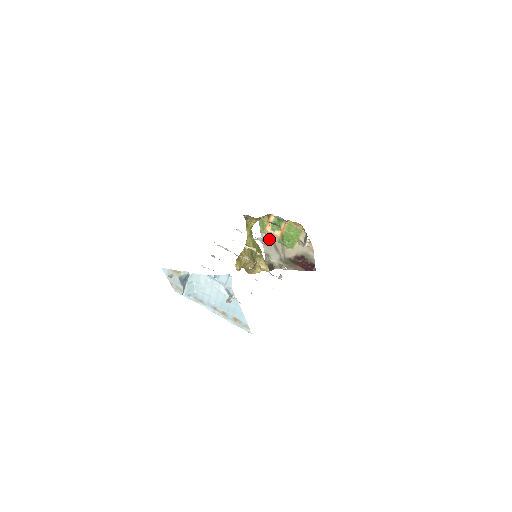
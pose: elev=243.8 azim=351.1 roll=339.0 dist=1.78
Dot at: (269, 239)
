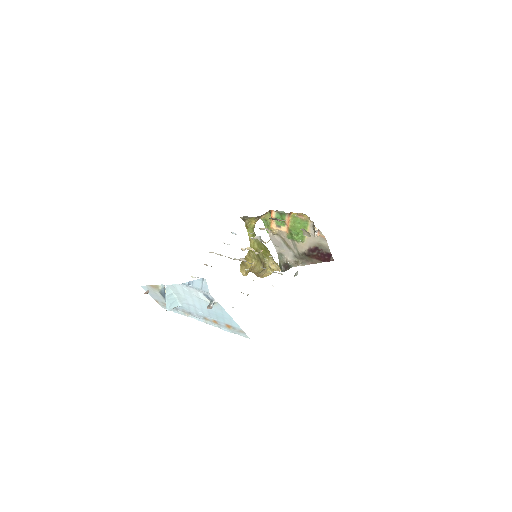
Dot at: (277, 237)
